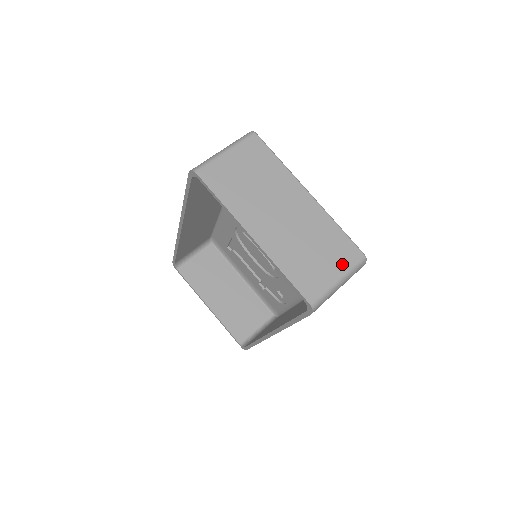
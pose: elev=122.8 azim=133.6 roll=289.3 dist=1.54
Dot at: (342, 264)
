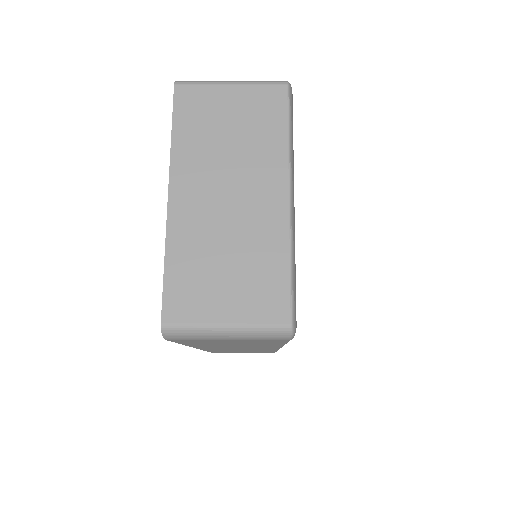
Dot at: (249, 311)
